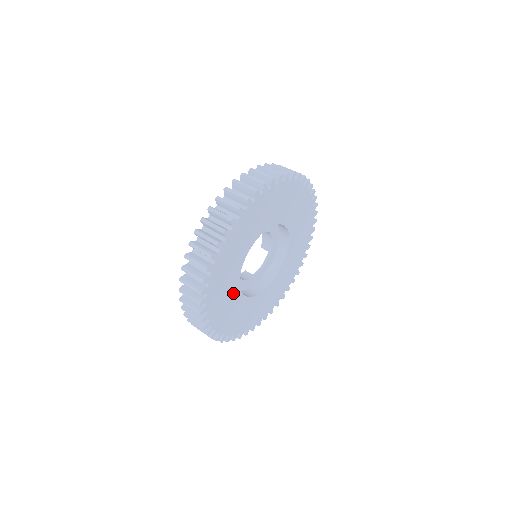
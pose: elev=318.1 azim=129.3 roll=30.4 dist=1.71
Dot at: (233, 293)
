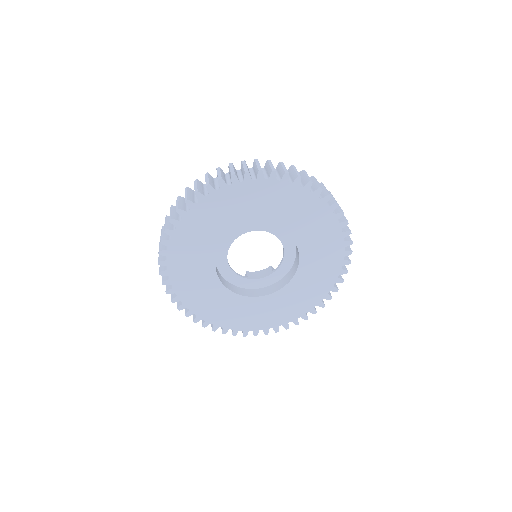
Dot at: (224, 296)
